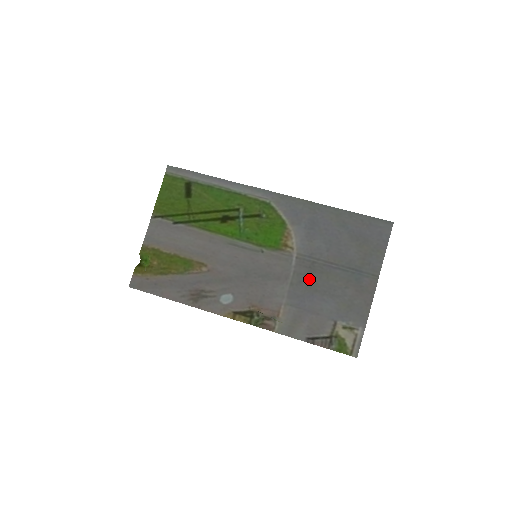
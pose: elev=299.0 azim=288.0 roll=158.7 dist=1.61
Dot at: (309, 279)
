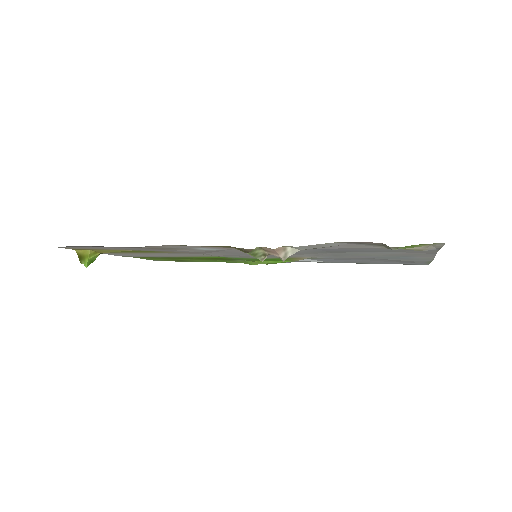
Dot at: (334, 252)
